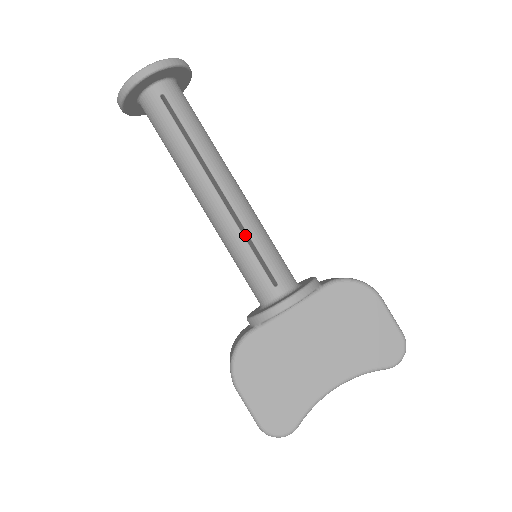
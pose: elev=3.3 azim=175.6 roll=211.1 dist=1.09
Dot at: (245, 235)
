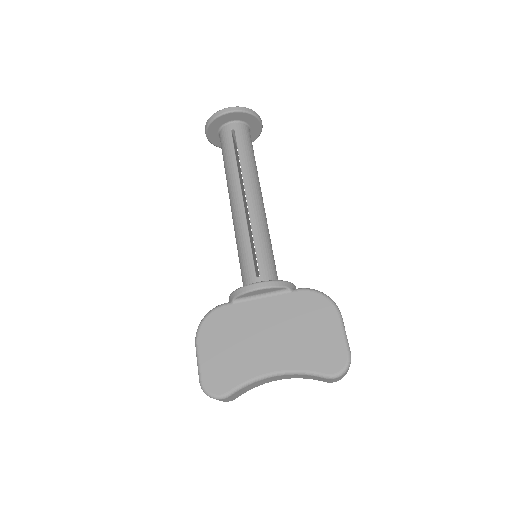
Dot at: occluded
